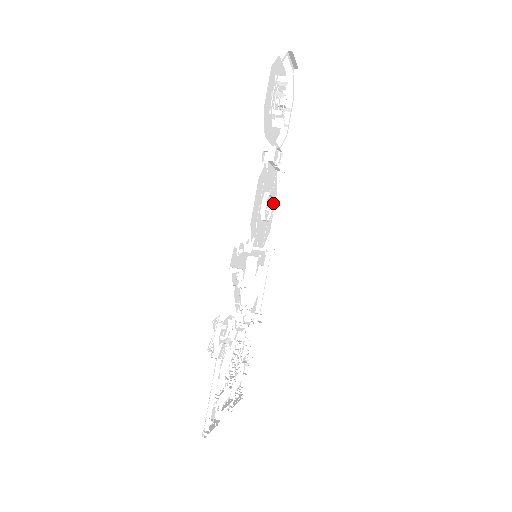
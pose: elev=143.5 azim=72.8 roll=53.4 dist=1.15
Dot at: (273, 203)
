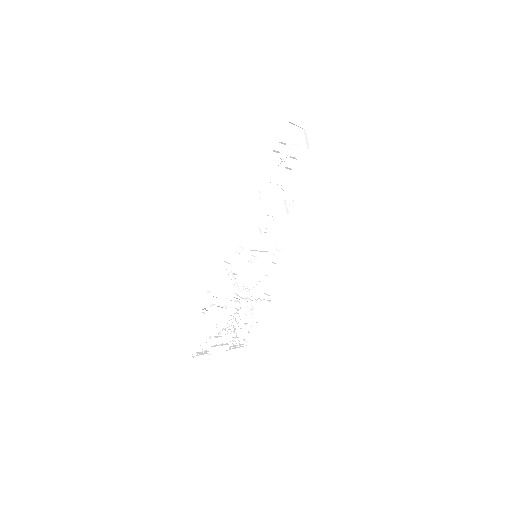
Dot at: (281, 221)
